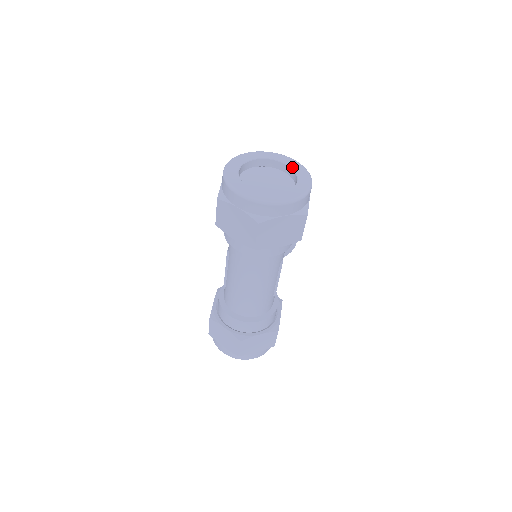
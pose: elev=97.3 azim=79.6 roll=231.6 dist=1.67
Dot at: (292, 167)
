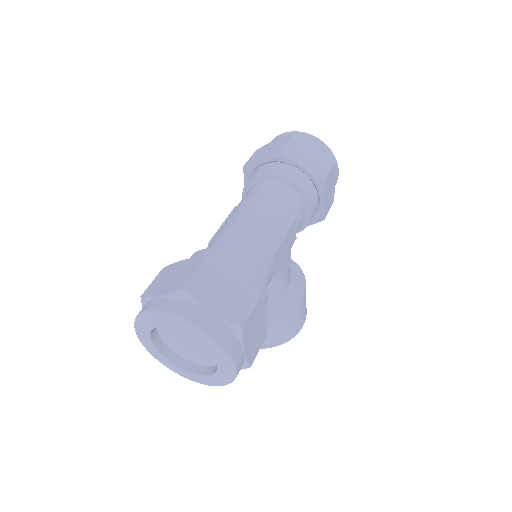
Dot at: occluded
